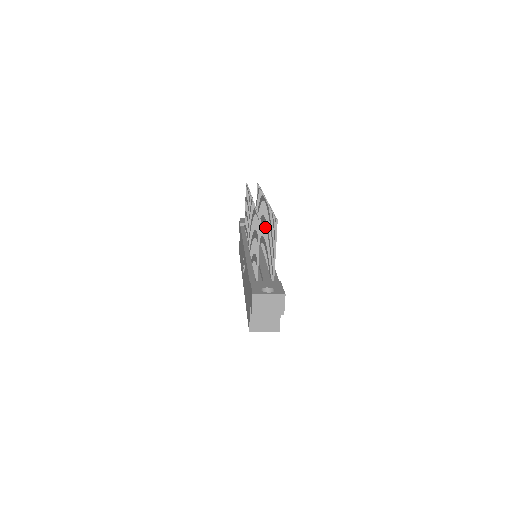
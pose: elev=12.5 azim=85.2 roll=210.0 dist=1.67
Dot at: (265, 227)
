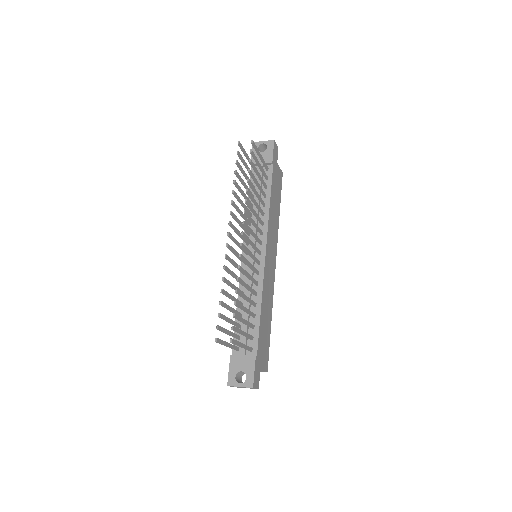
Dot at: occluded
